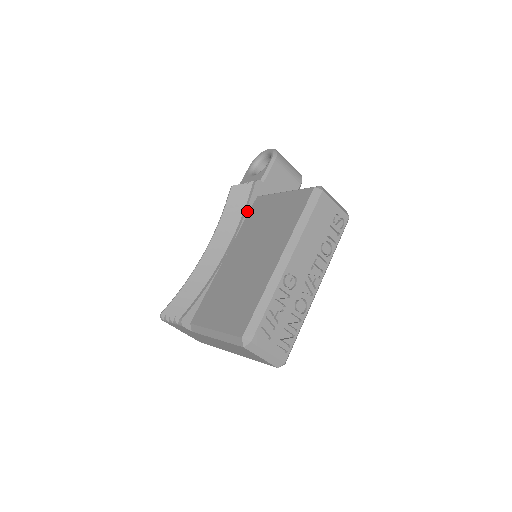
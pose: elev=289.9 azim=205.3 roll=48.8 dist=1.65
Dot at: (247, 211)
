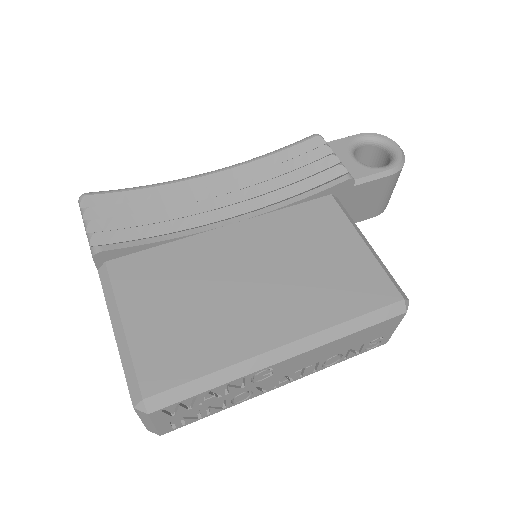
Dot at: (304, 199)
